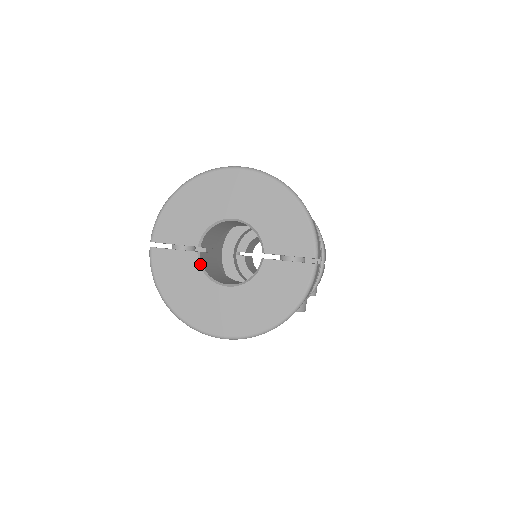
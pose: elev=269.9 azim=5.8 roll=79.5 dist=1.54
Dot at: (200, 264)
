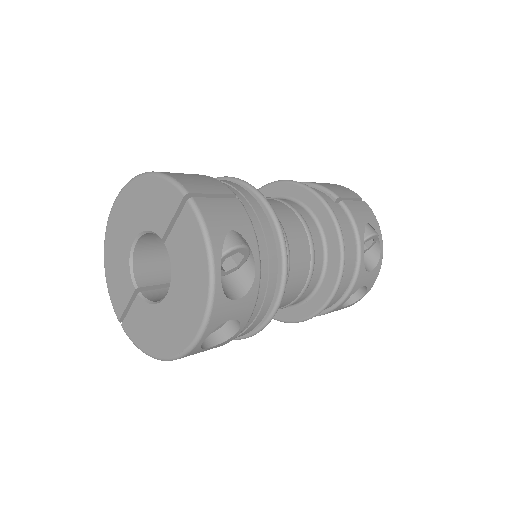
Dot at: (145, 300)
